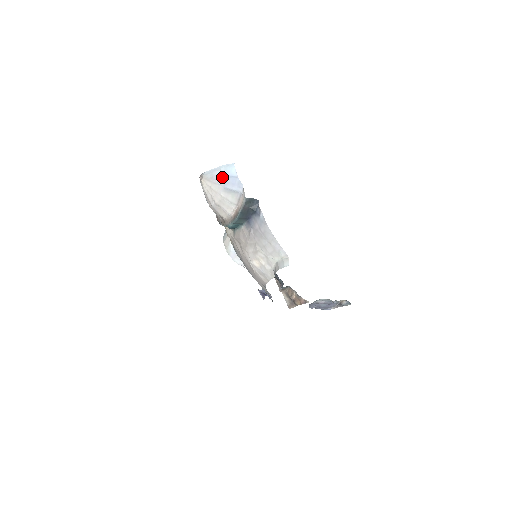
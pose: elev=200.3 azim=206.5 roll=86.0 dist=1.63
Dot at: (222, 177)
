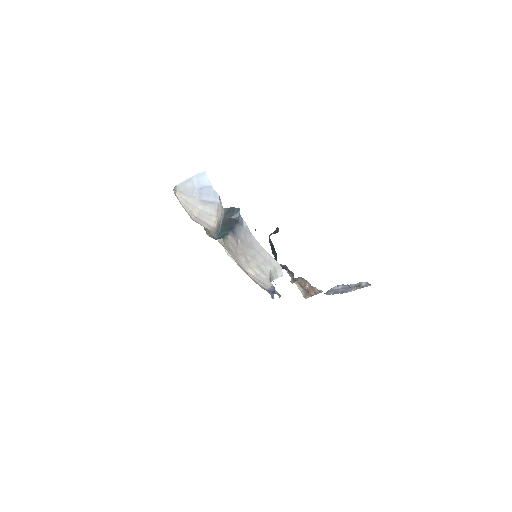
Dot at: (195, 189)
